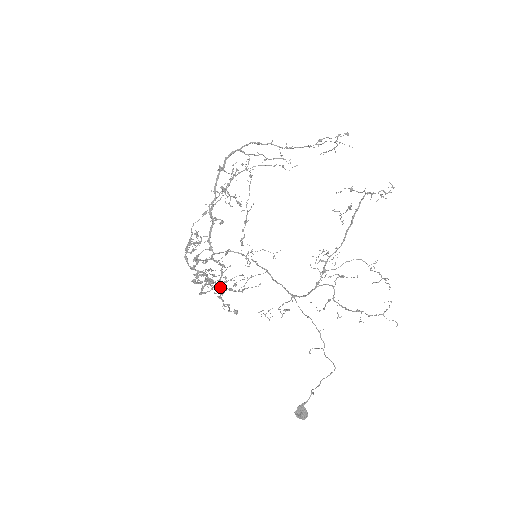
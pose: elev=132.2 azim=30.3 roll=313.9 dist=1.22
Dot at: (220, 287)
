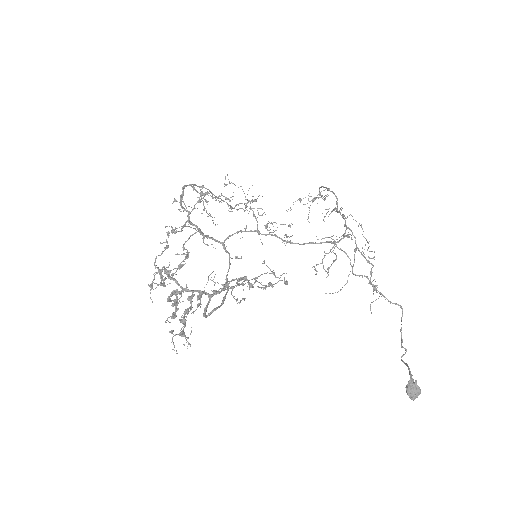
Dot at: (245, 276)
